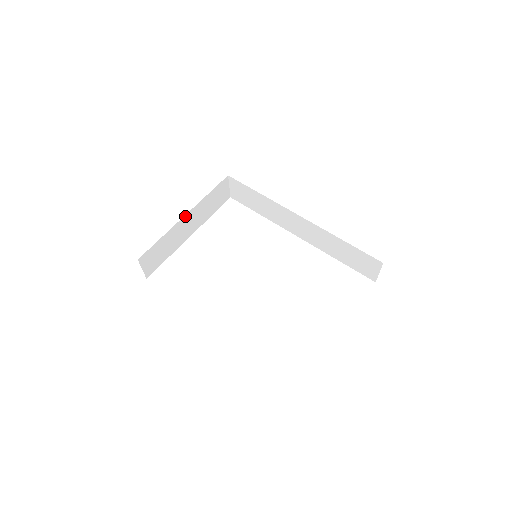
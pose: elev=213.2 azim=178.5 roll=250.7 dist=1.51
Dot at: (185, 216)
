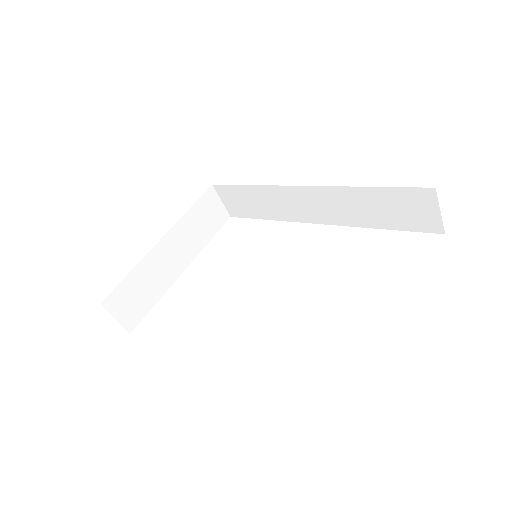
Dot at: (162, 241)
